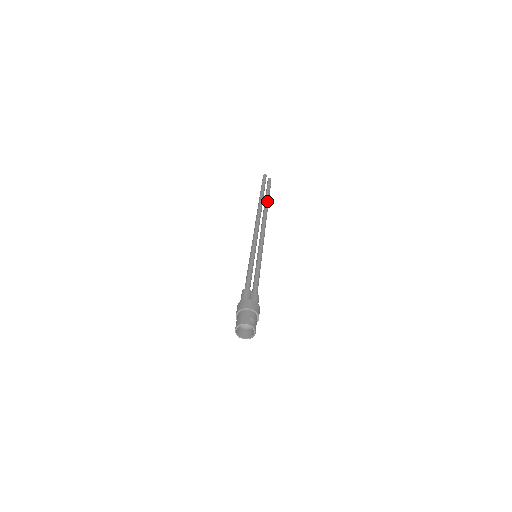
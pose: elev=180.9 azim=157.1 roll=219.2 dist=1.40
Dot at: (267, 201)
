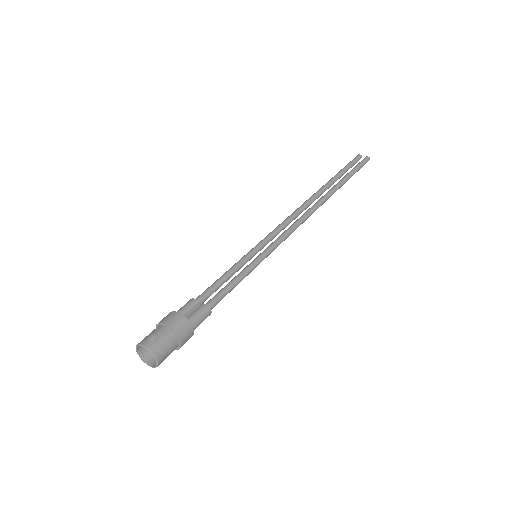
Dot at: (335, 185)
